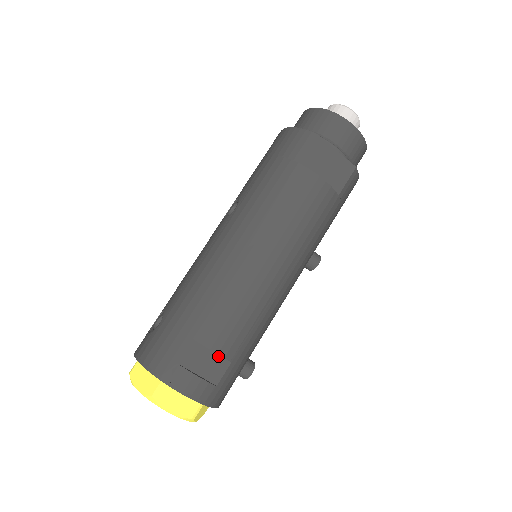
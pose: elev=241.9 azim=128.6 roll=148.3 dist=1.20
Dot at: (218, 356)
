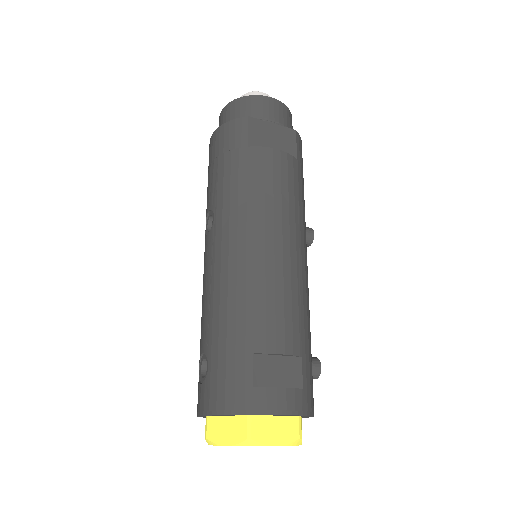
Dot at: (286, 358)
